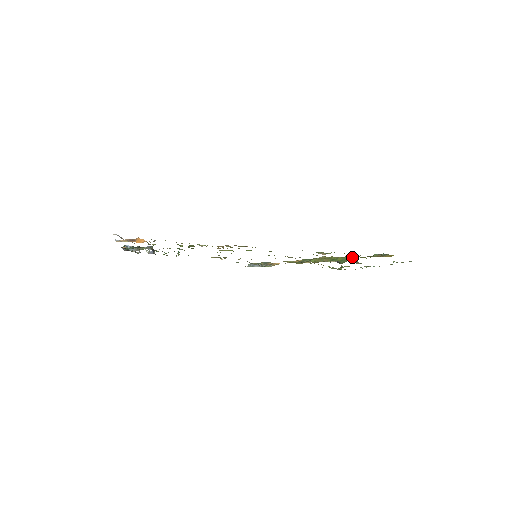
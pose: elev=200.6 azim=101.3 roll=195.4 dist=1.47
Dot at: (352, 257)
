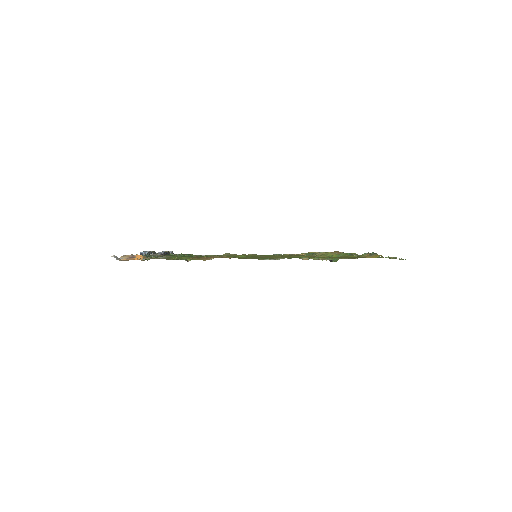
Dot at: (344, 255)
